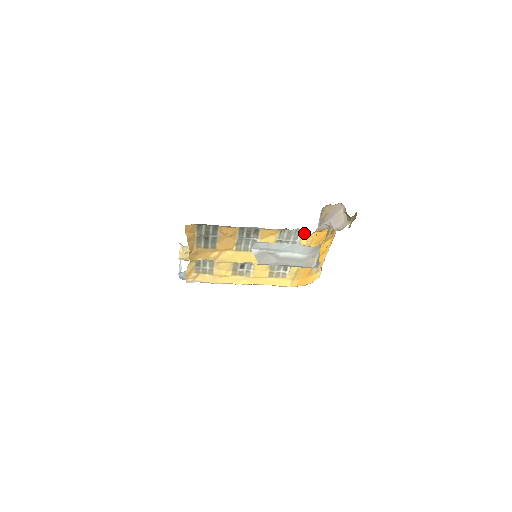
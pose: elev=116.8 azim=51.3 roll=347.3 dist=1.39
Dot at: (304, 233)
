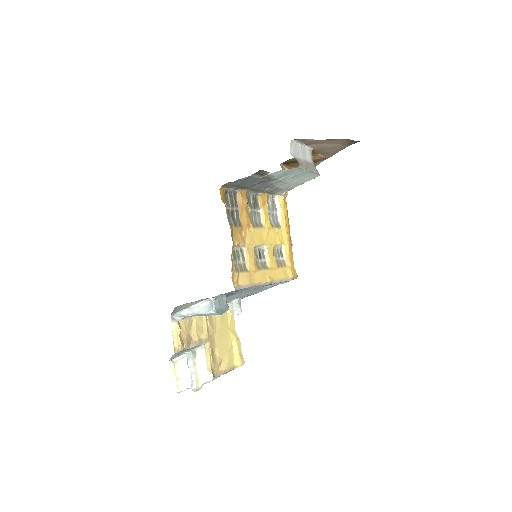
Dot at: (279, 199)
